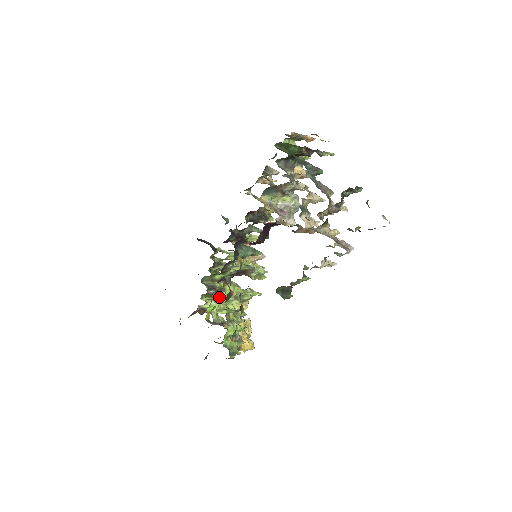
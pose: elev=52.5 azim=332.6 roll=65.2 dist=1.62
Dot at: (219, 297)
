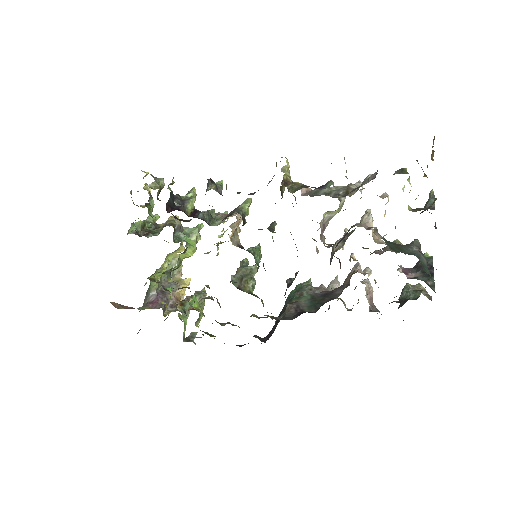
Dot at: occluded
